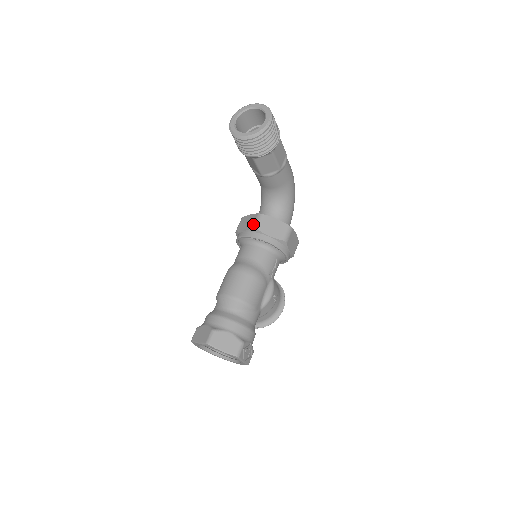
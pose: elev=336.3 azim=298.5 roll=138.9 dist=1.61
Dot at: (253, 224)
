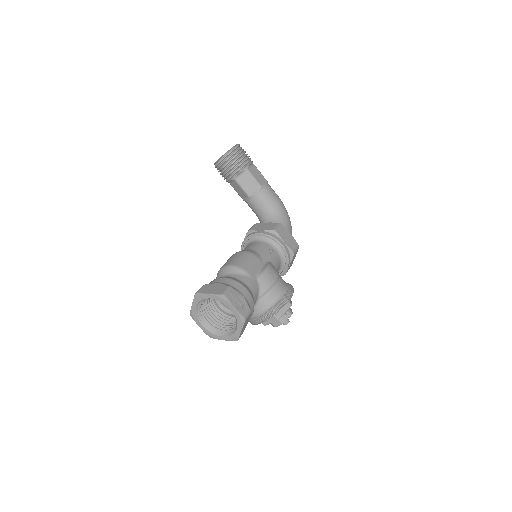
Dot at: occluded
